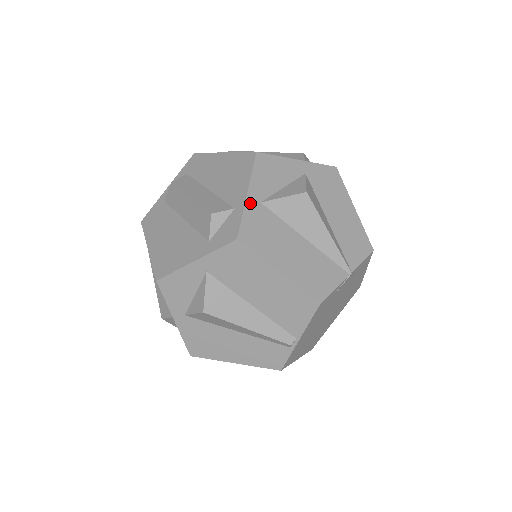
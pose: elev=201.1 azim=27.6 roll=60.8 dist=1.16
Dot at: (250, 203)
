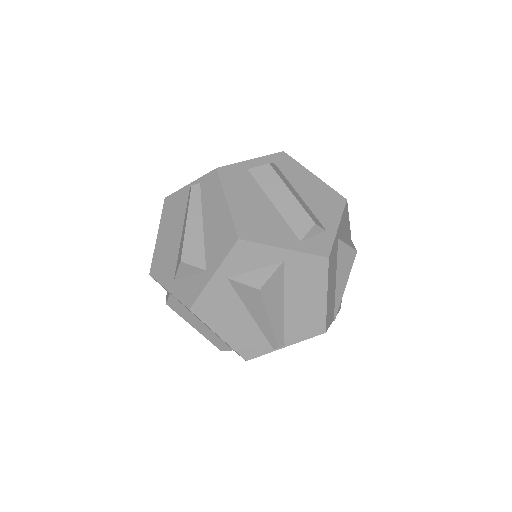
Dot at: (337, 235)
